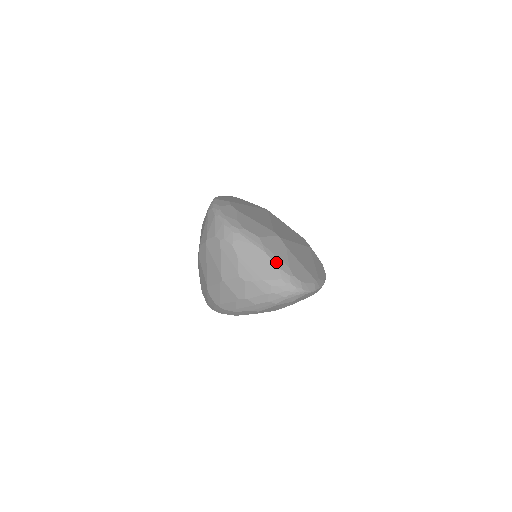
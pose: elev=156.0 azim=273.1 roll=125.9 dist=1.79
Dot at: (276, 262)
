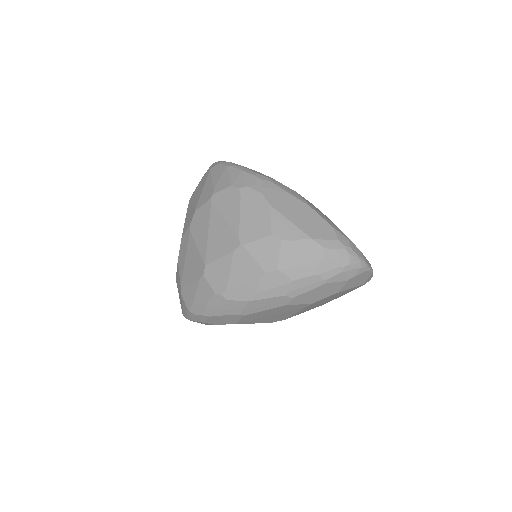
Dot at: (326, 220)
